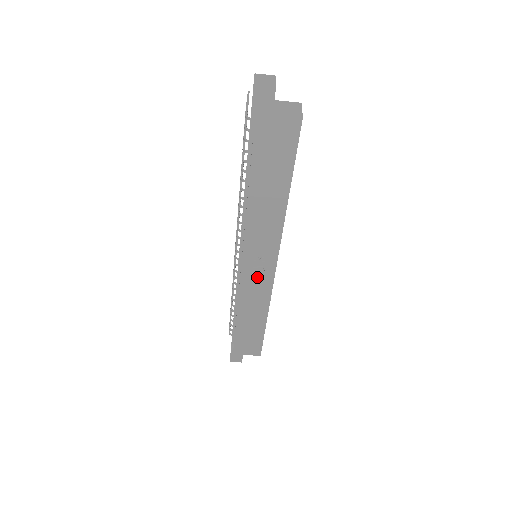
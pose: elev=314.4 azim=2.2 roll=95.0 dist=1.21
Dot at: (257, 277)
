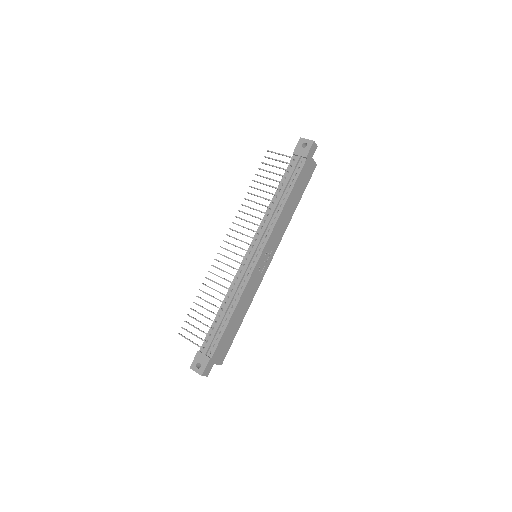
Dot at: (260, 270)
